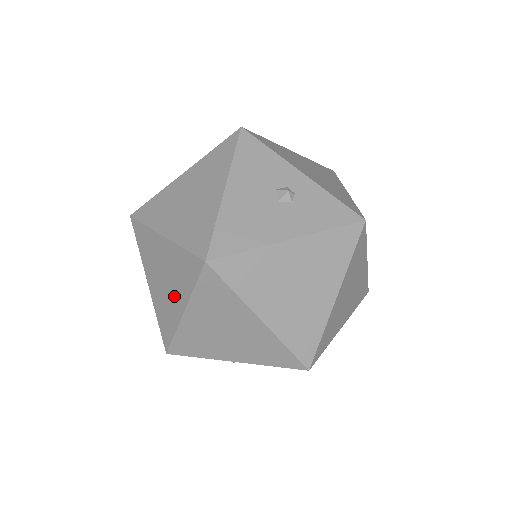
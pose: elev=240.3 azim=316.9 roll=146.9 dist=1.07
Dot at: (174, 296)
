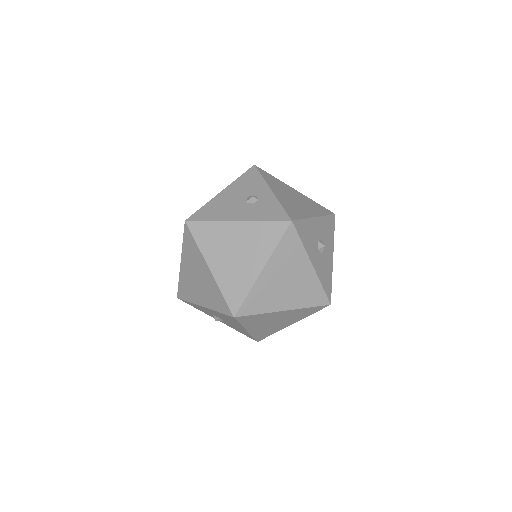
Dot at: occluded
